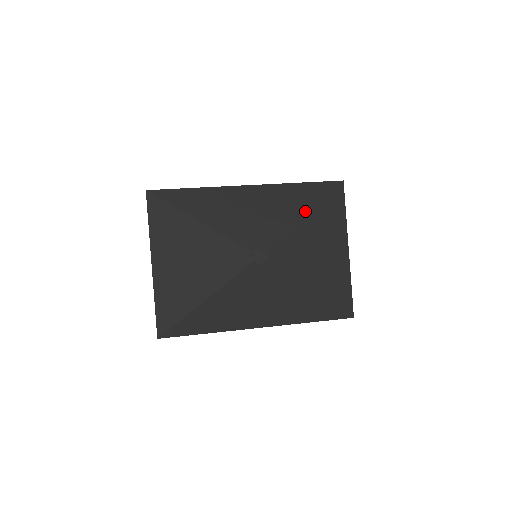
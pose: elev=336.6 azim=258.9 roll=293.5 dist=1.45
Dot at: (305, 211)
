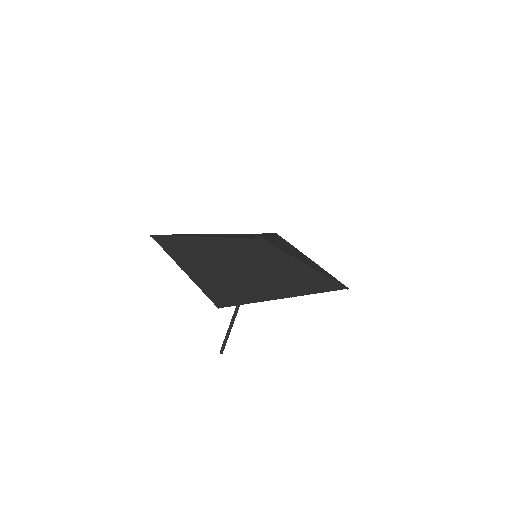
Dot at: (268, 235)
